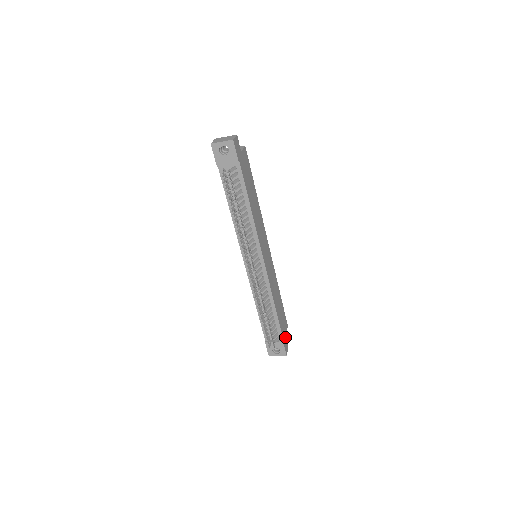
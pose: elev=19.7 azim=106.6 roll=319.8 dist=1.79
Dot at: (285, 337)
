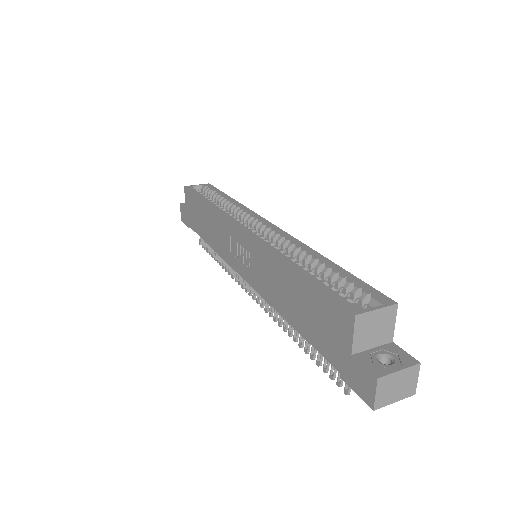
Dot at: occluded
